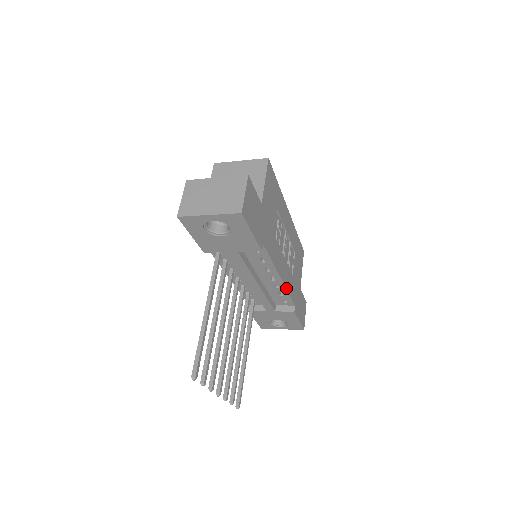
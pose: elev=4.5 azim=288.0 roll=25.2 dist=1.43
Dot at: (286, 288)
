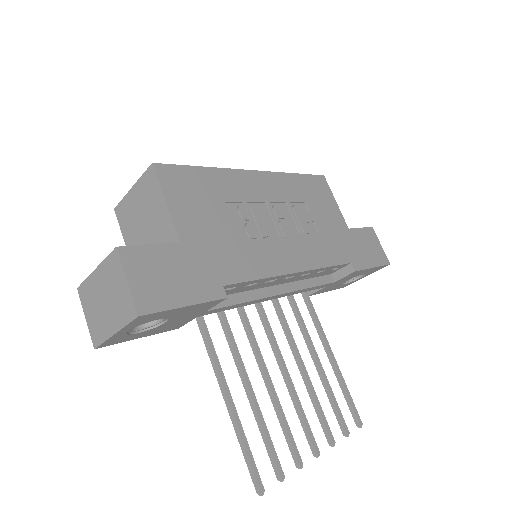
Dot at: (317, 268)
